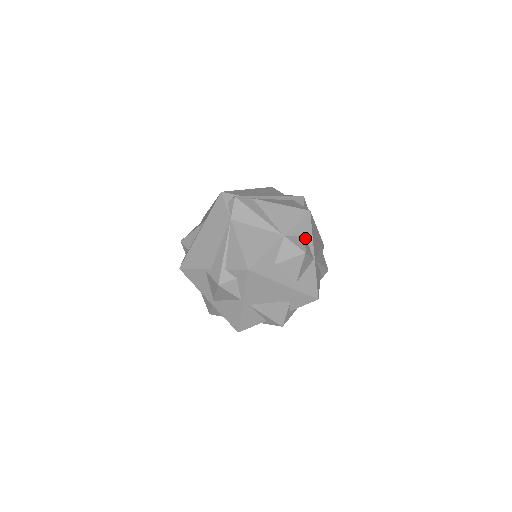
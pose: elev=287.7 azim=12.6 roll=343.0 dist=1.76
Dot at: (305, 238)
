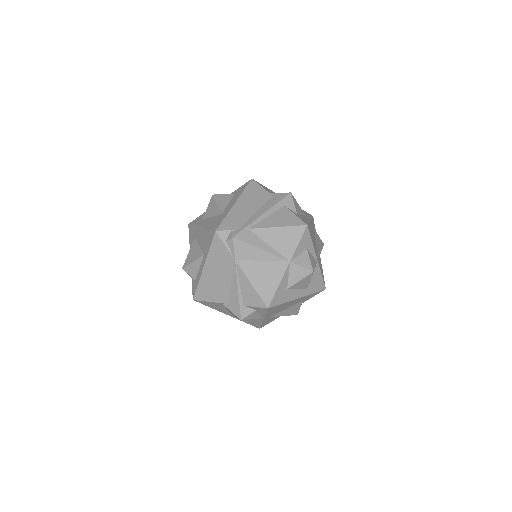
Dot at: (308, 252)
